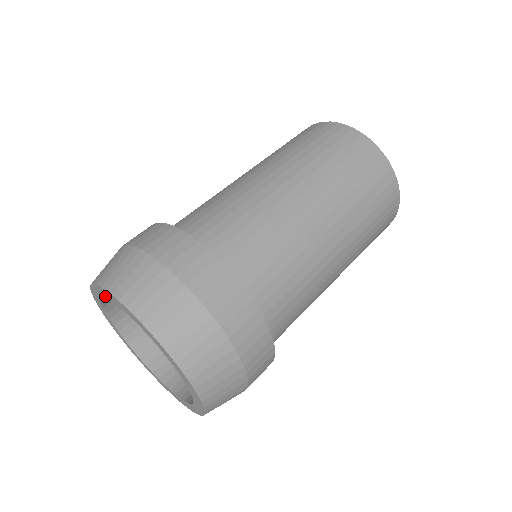
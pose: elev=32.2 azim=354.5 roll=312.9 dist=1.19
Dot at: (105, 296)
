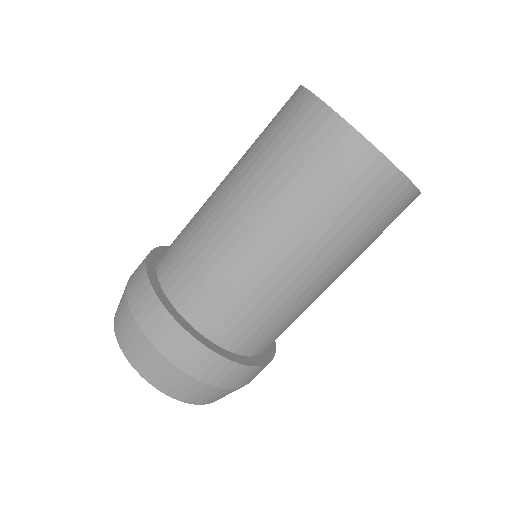
Dot at: occluded
